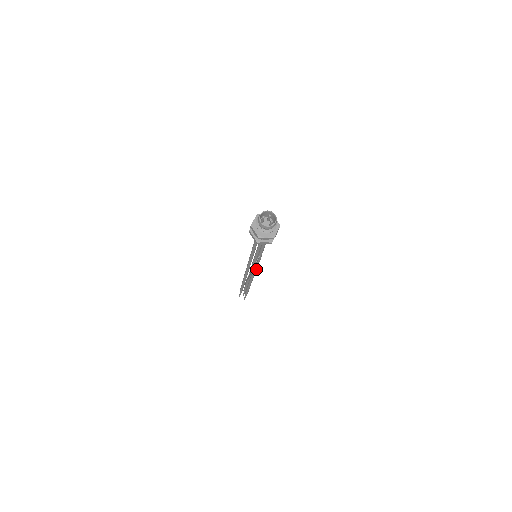
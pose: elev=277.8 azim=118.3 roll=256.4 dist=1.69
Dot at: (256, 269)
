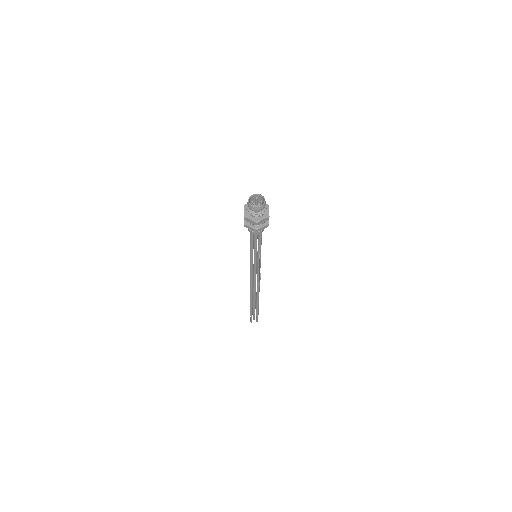
Dot at: occluded
